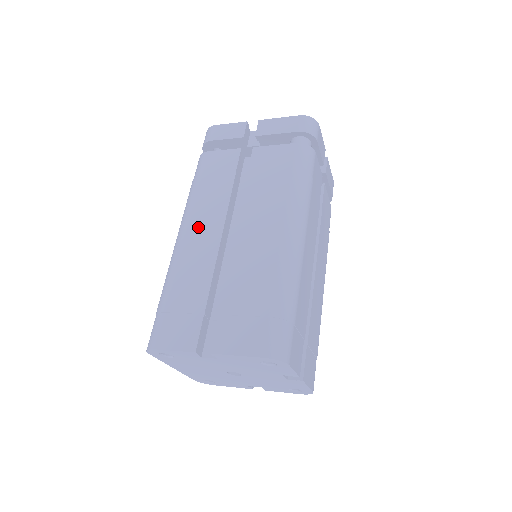
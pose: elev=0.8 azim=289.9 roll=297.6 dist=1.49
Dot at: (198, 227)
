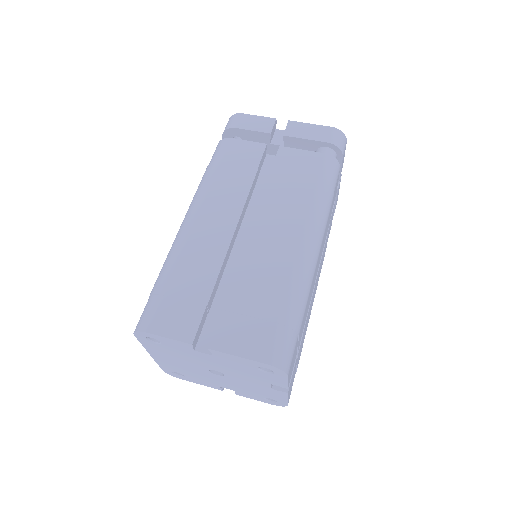
Dot at: (211, 213)
